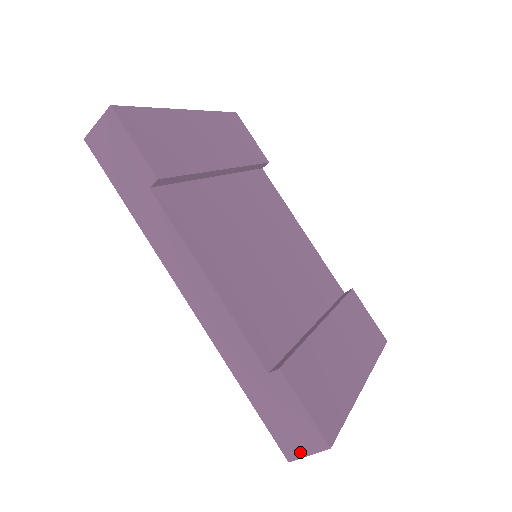
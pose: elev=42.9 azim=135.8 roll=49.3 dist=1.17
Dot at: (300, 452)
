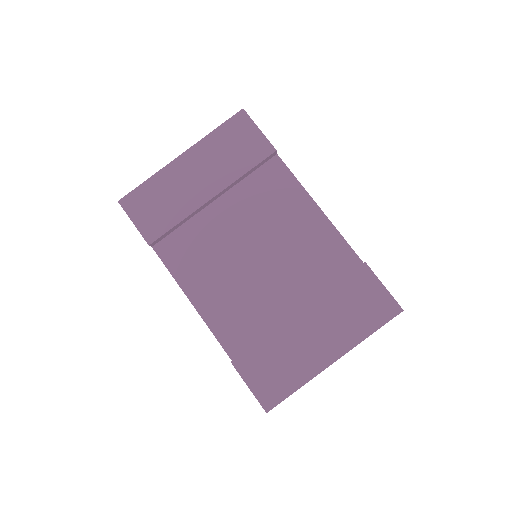
Dot at: occluded
